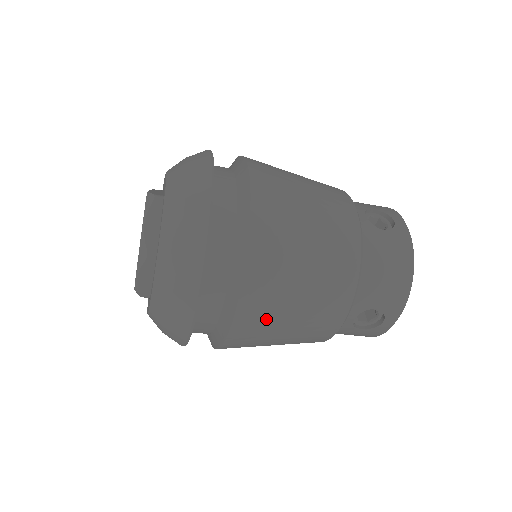
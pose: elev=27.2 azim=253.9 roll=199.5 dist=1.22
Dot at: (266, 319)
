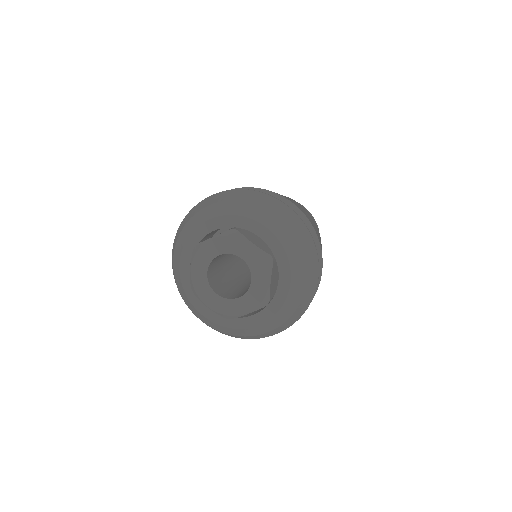
Dot at: occluded
